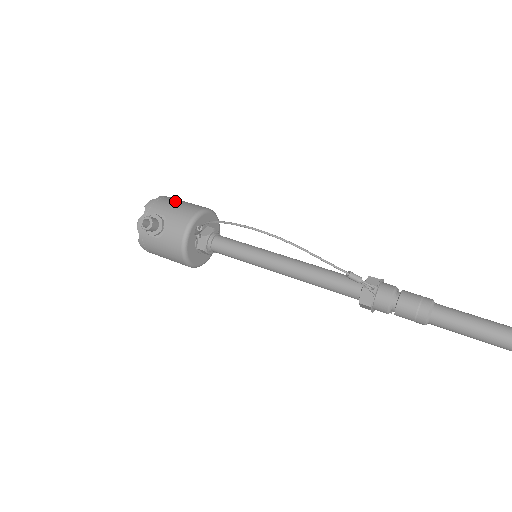
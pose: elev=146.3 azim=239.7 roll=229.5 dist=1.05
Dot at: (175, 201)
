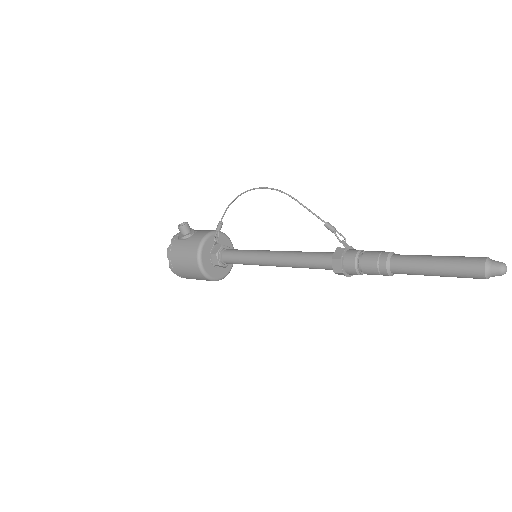
Dot at: occluded
